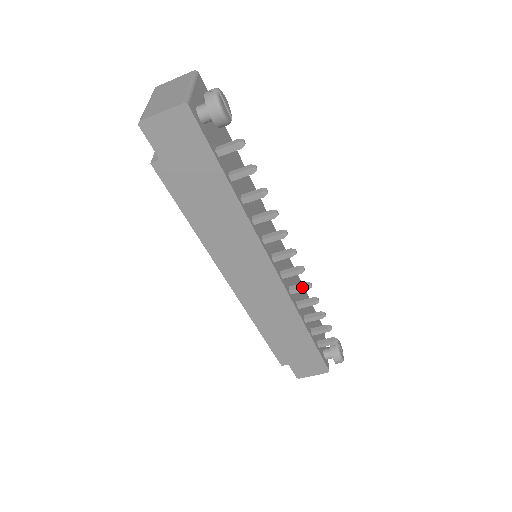
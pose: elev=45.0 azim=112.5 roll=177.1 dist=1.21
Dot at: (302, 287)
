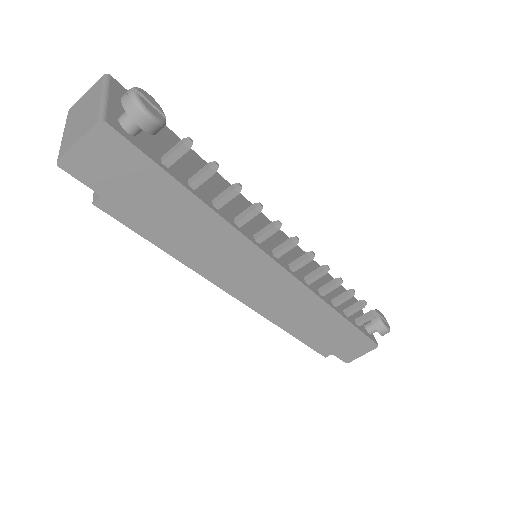
Dot at: (318, 273)
